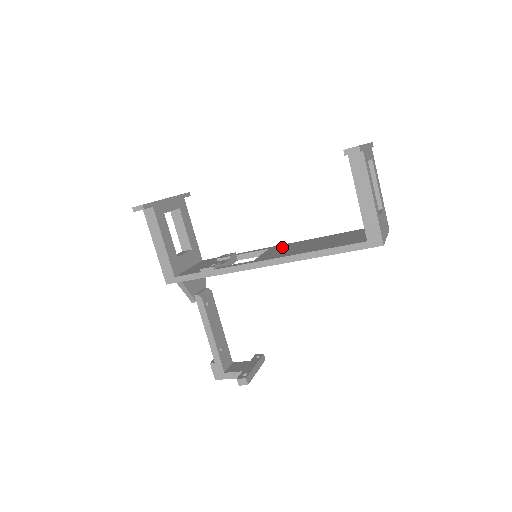
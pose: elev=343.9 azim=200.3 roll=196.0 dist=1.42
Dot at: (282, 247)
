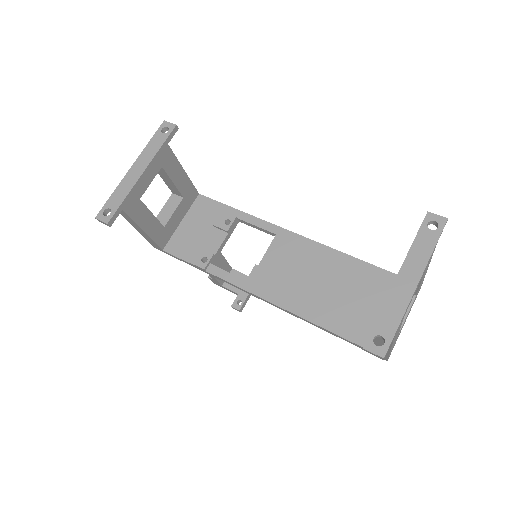
Dot at: (289, 250)
